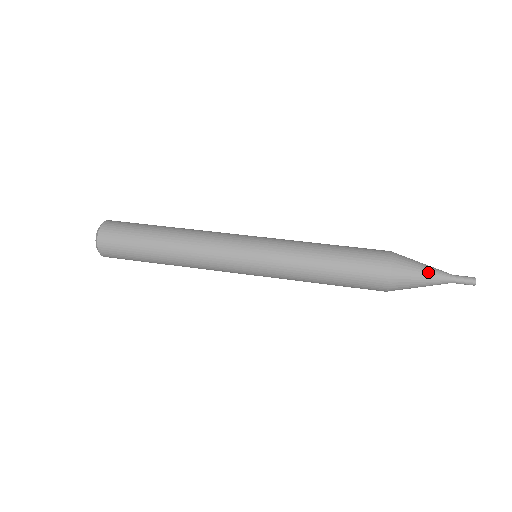
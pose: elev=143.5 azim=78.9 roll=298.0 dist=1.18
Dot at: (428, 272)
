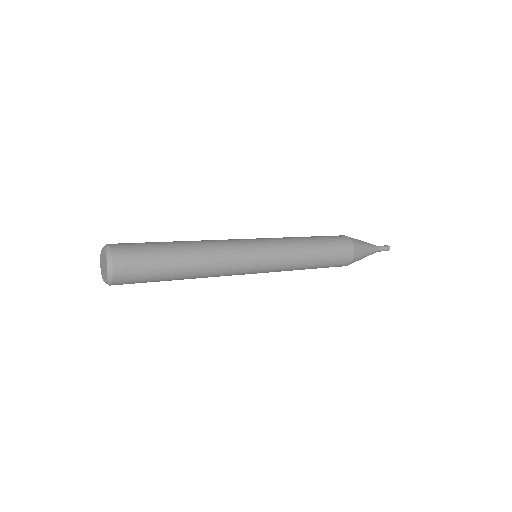
Dot at: (366, 243)
